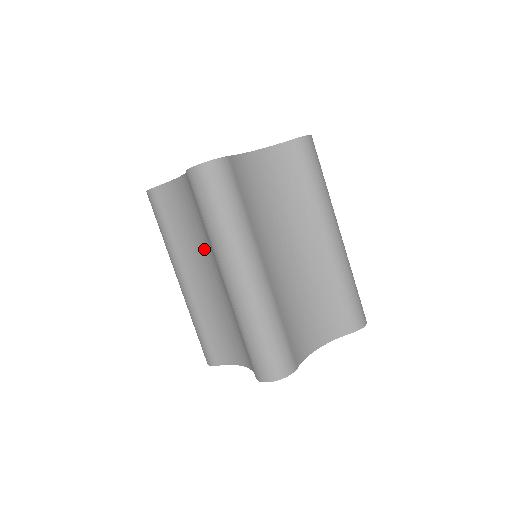
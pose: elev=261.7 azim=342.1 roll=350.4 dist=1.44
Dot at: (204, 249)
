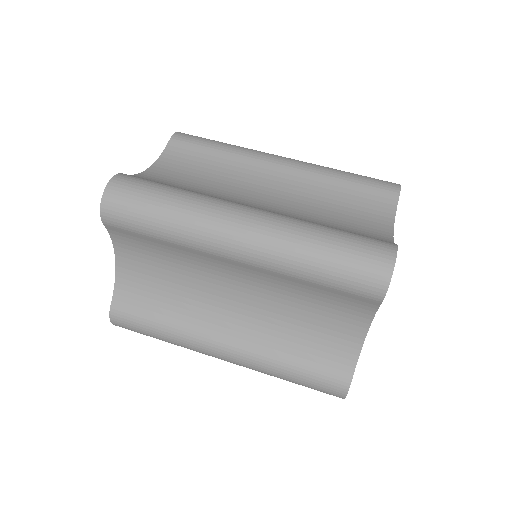
Dot at: (201, 284)
